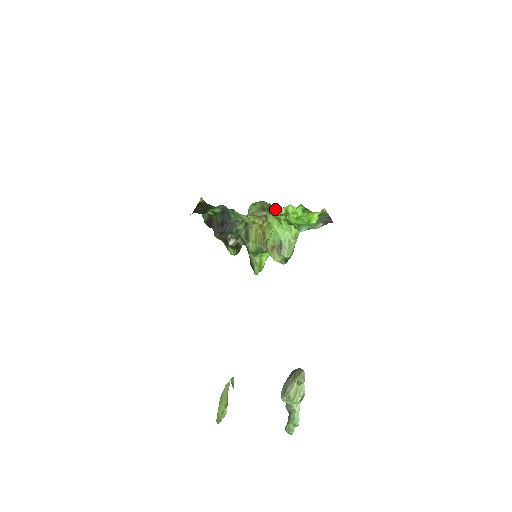
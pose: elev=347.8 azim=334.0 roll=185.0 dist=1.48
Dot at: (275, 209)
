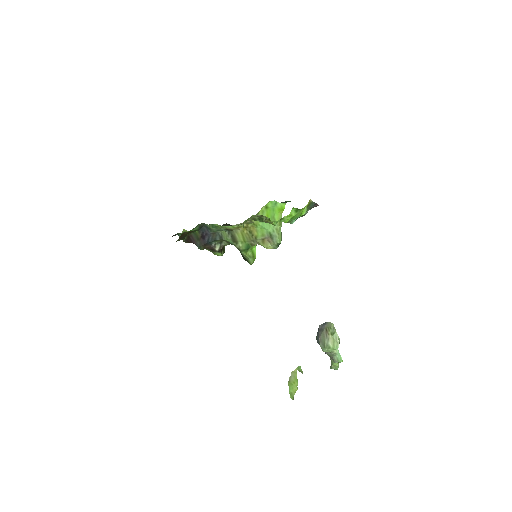
Dot at: (267, 217)
